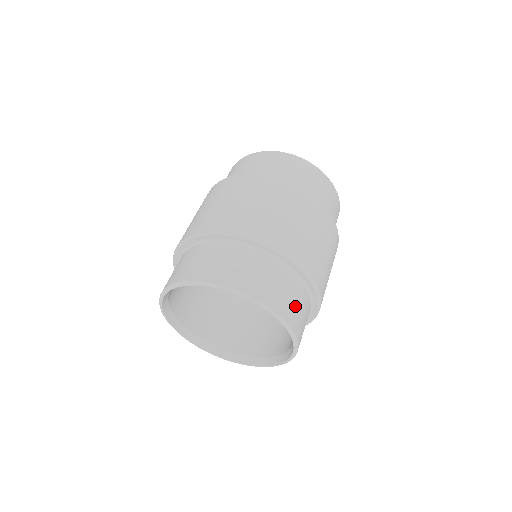
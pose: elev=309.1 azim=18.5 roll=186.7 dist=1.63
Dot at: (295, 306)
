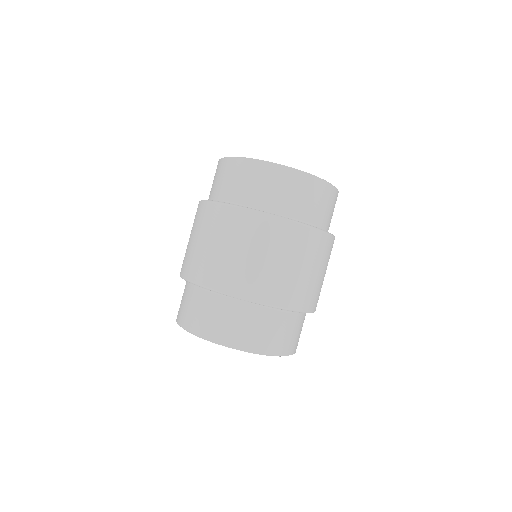
Dot at: (267, 334)
